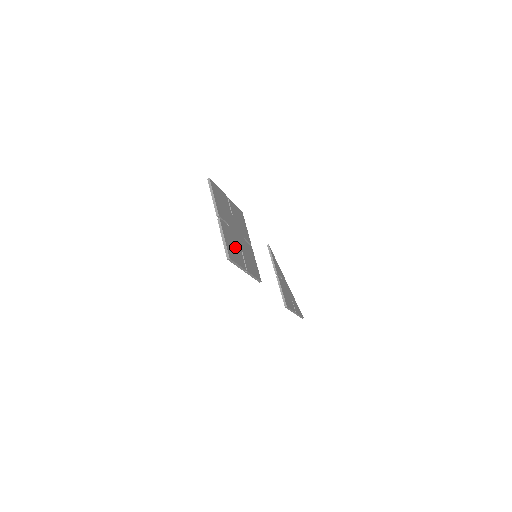
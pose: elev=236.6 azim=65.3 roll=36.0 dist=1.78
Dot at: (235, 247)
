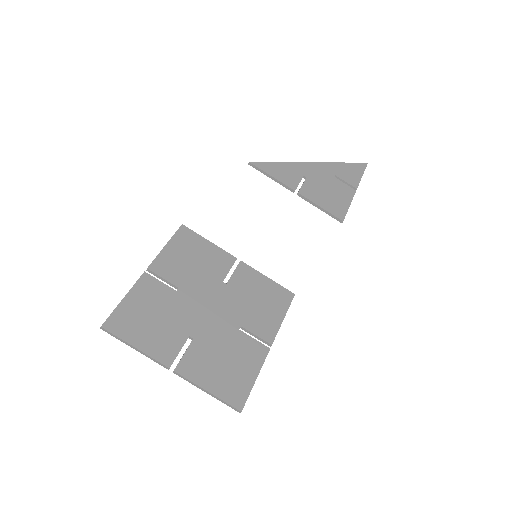
Dot at: (229, 354)
